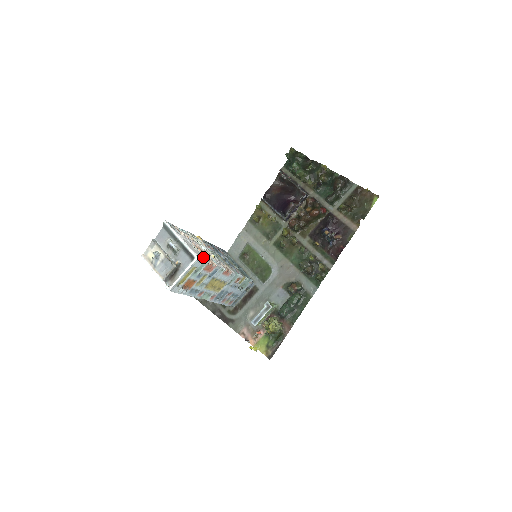
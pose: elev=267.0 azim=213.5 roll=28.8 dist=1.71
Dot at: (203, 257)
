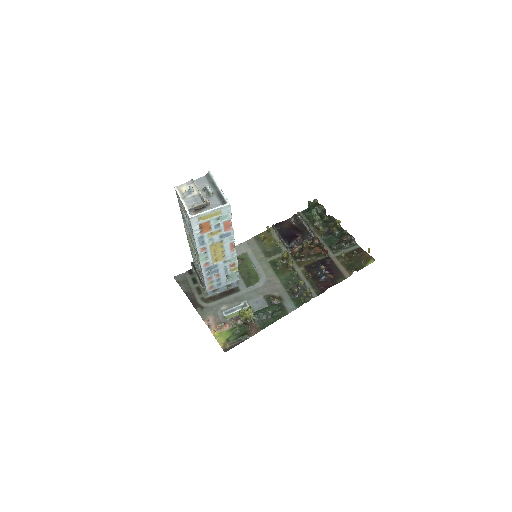
Dot at: occluded
